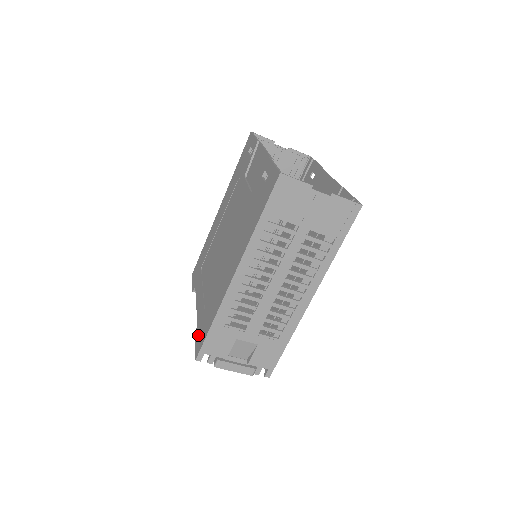
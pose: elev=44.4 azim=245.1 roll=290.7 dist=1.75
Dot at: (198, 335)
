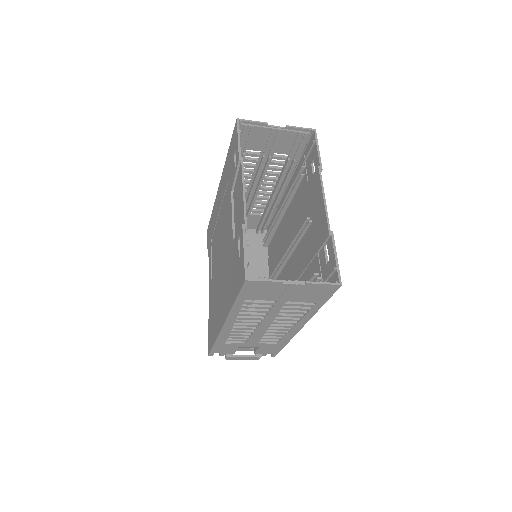
Dot at: (209, 331)
